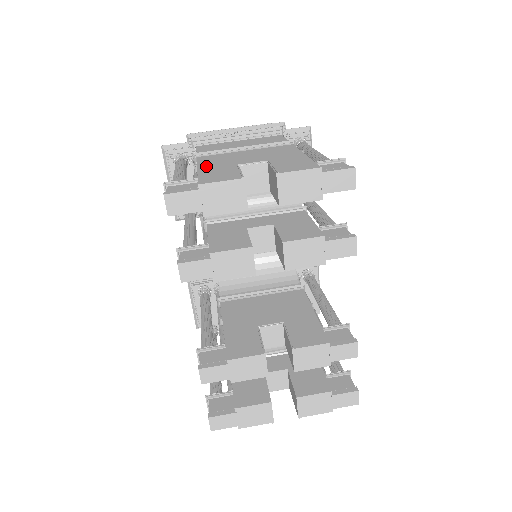
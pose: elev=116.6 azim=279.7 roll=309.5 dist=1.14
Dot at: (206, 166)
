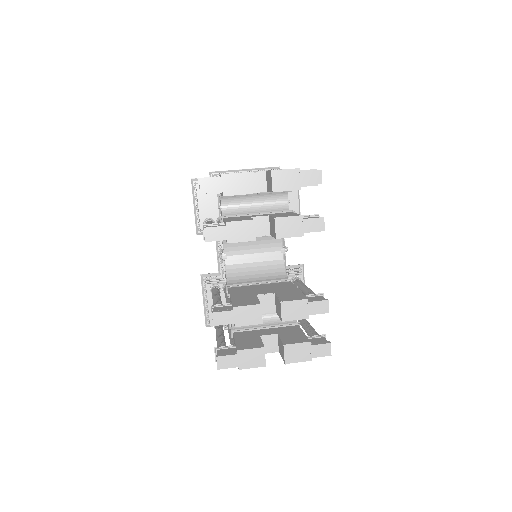
Dot at: occluded
